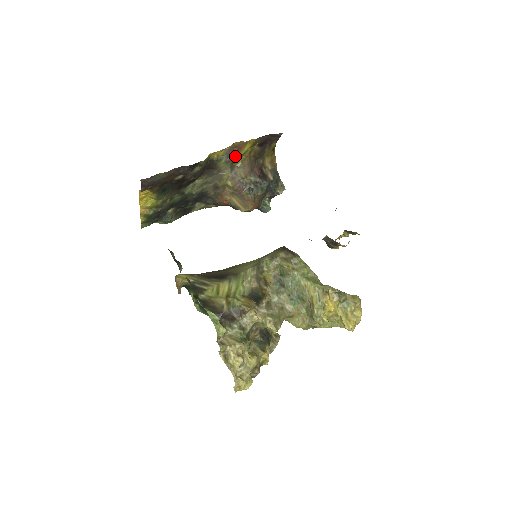
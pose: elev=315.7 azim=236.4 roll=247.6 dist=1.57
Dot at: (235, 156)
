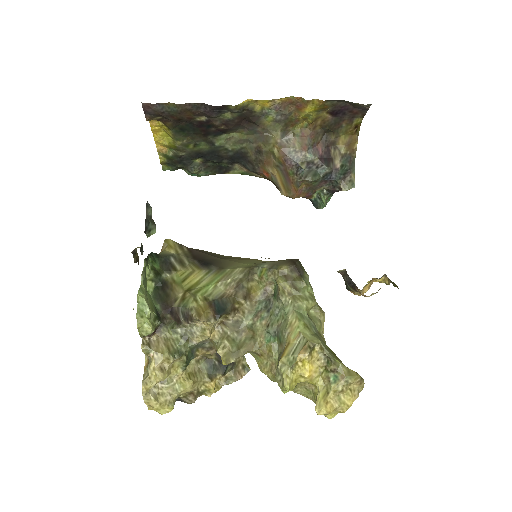
Dot at: (291, 117)
